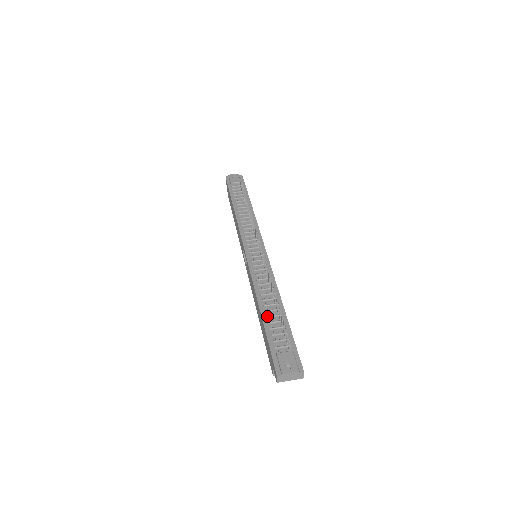
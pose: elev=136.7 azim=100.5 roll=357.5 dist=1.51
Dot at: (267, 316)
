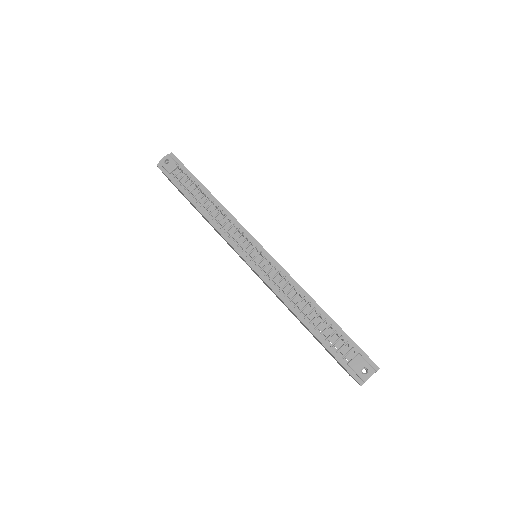
Dot at: (315, 328)
